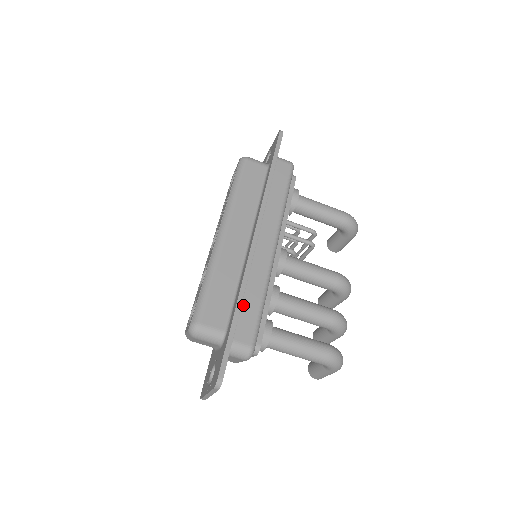
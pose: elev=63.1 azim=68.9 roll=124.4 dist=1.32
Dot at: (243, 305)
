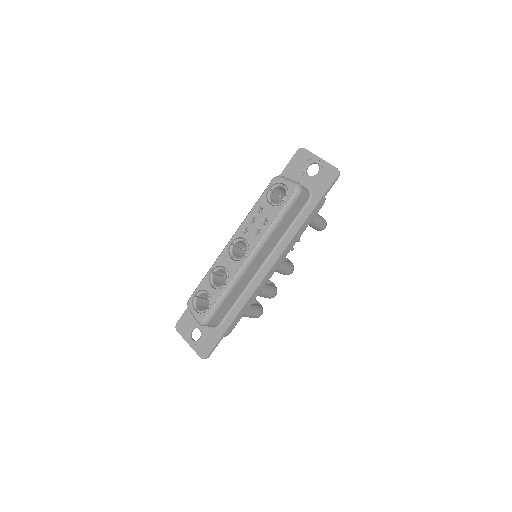
Dot at: occluded
